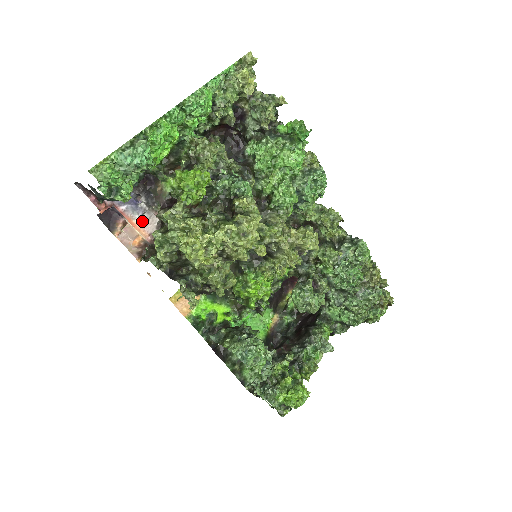
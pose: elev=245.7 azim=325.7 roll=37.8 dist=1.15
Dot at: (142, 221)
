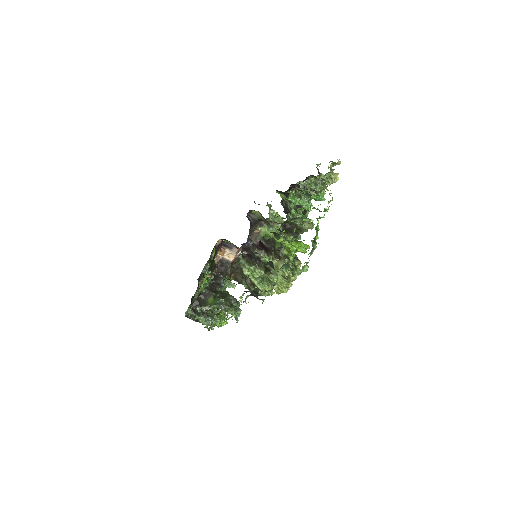
Dot at: occluded
